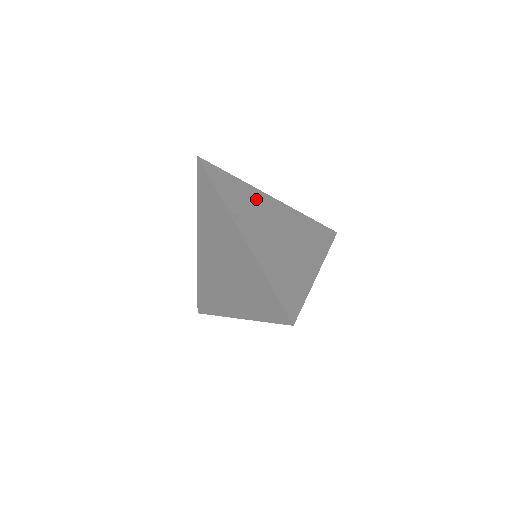
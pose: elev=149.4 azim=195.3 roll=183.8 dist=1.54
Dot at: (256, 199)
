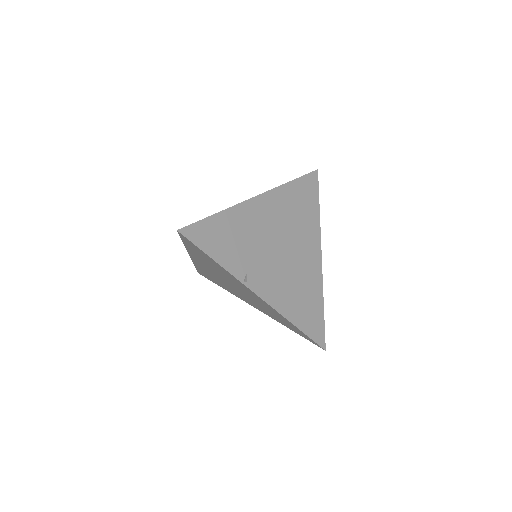
Dot at: (247, 223)
